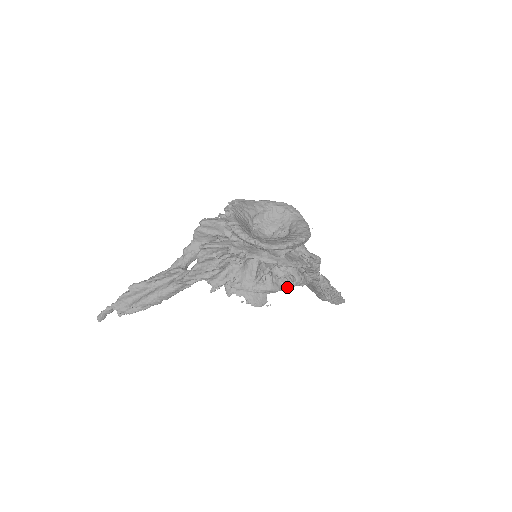
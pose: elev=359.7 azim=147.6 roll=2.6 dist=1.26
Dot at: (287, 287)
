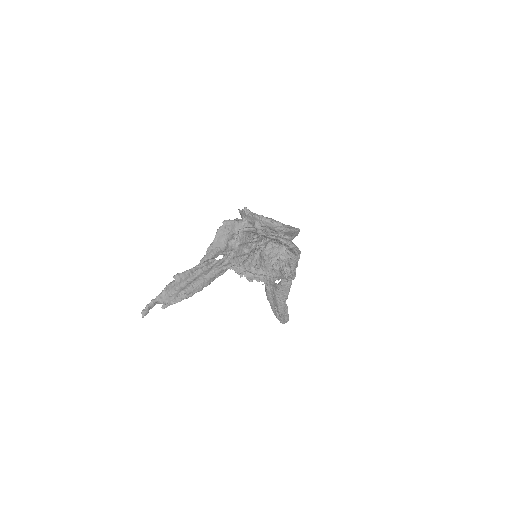
Dot at: (285, 276)
